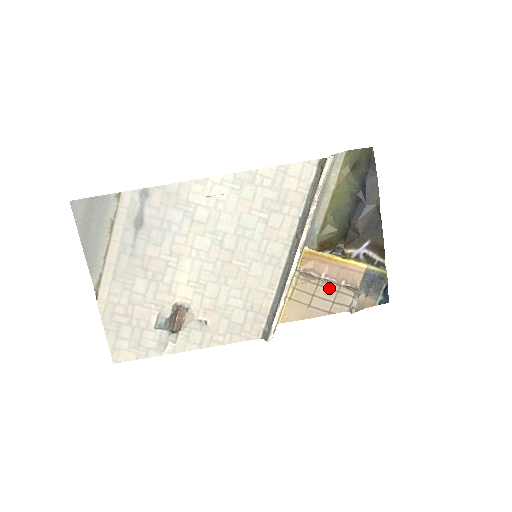
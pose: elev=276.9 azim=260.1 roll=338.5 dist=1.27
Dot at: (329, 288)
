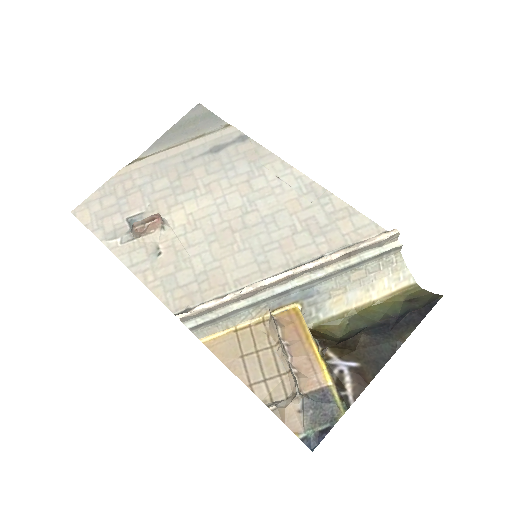
Dot at: (277, 362)
